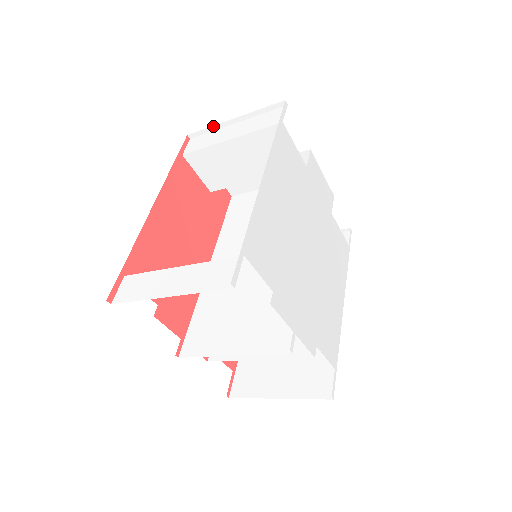
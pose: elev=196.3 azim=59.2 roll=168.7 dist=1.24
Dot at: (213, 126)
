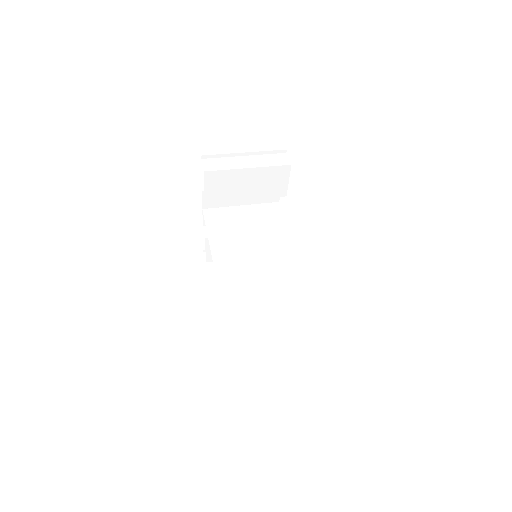
Dot at: (226, 154)
